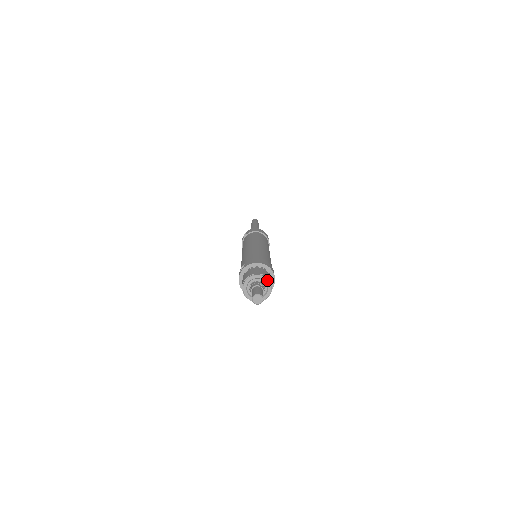
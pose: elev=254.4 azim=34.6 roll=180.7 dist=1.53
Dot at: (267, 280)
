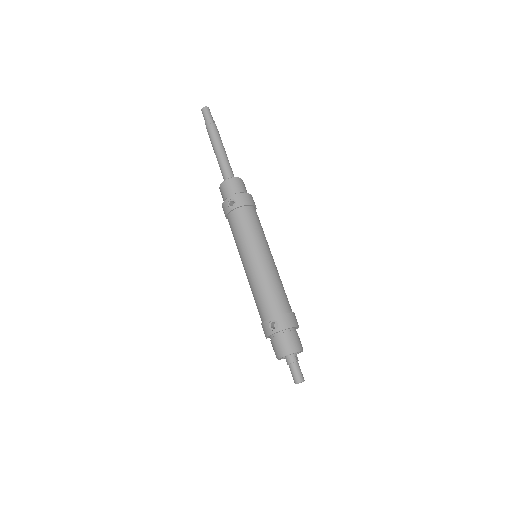
Dot at: (302, 351)
